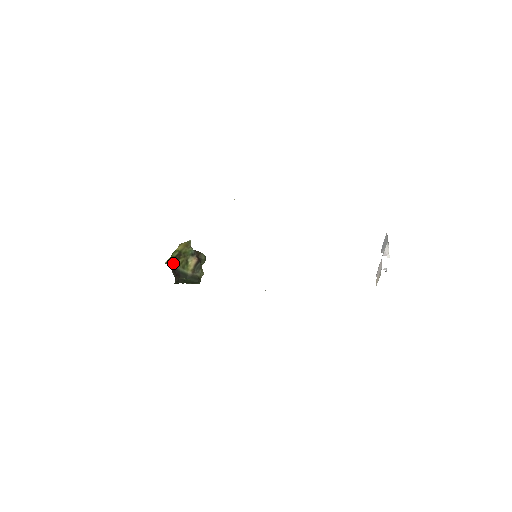
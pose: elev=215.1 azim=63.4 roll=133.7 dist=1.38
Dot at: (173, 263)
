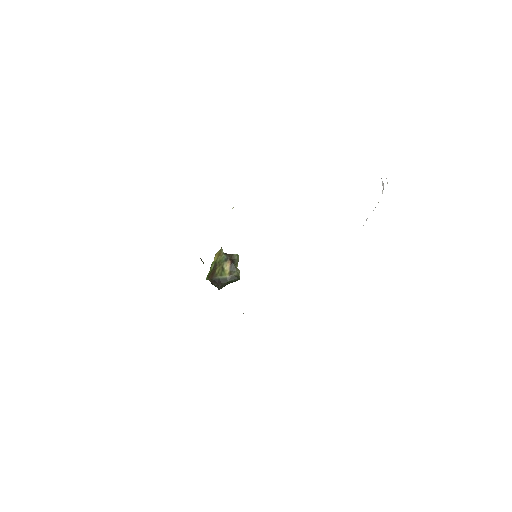
Dot at: (212, 276)
